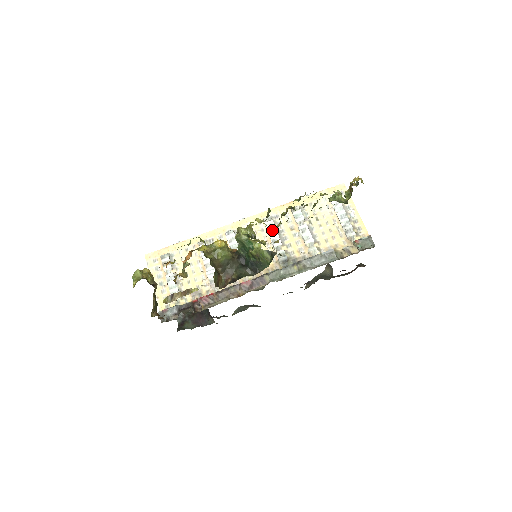
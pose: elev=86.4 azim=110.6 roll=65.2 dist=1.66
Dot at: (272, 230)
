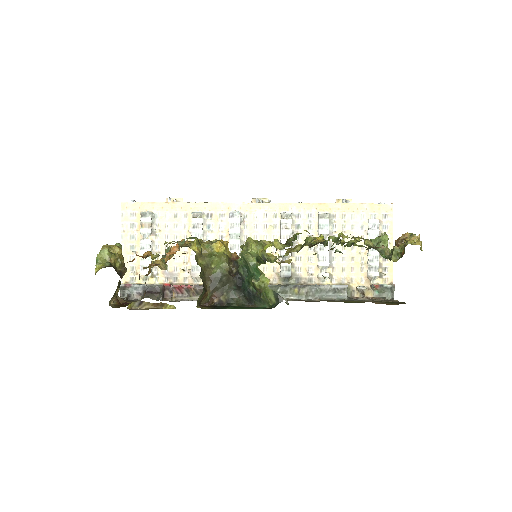
Dot at: (288, 249)
